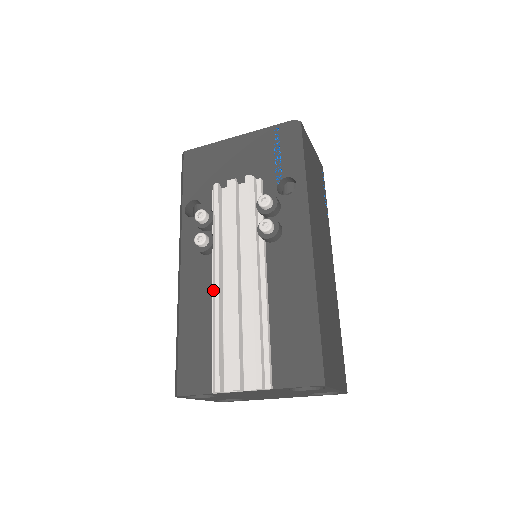
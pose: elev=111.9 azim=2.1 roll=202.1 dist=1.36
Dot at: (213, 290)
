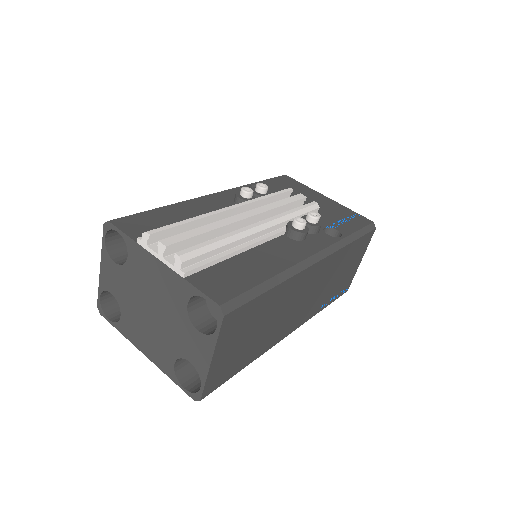
Dot at: (221, 209)
